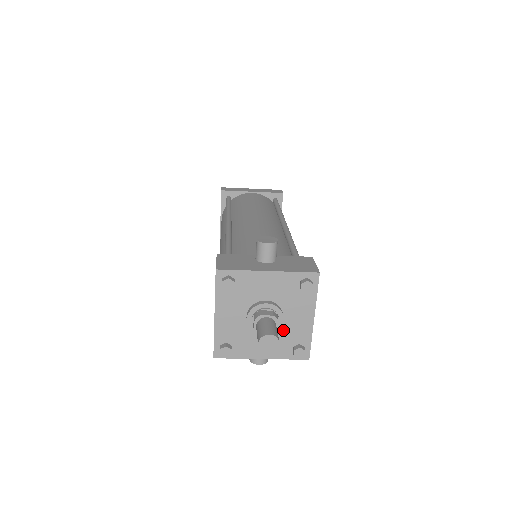
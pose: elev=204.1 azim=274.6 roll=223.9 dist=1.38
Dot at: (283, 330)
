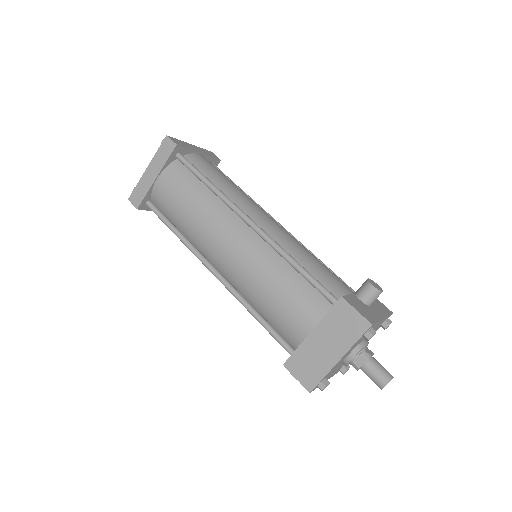
Dot at: occluded
